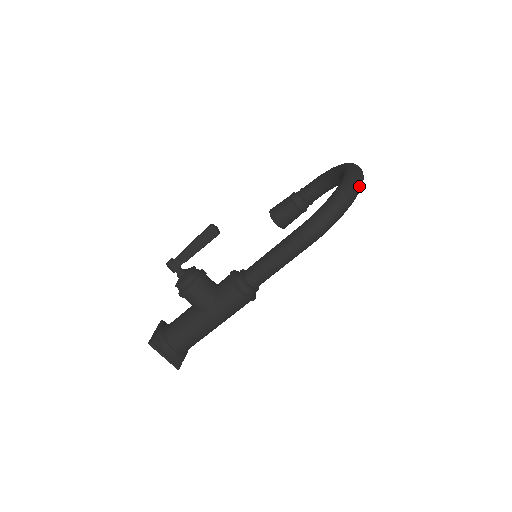
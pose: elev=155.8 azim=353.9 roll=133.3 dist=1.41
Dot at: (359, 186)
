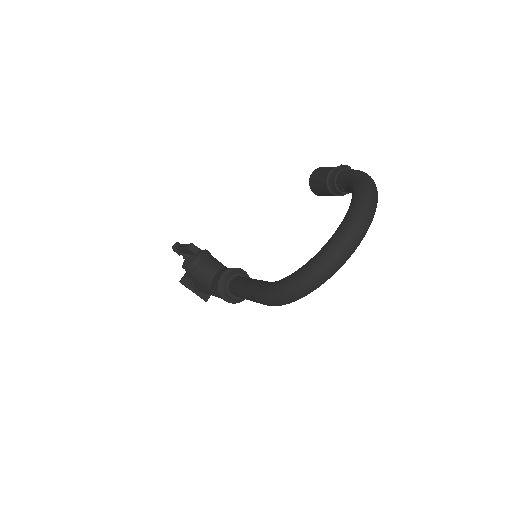
Dot at: (330, 273)
